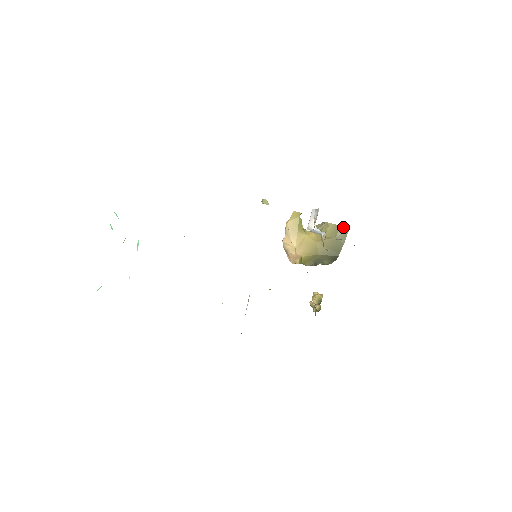
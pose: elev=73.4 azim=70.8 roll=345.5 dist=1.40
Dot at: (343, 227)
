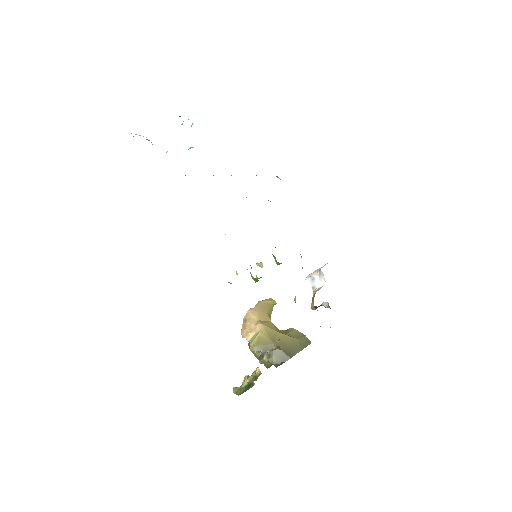
Dot at: occluded
